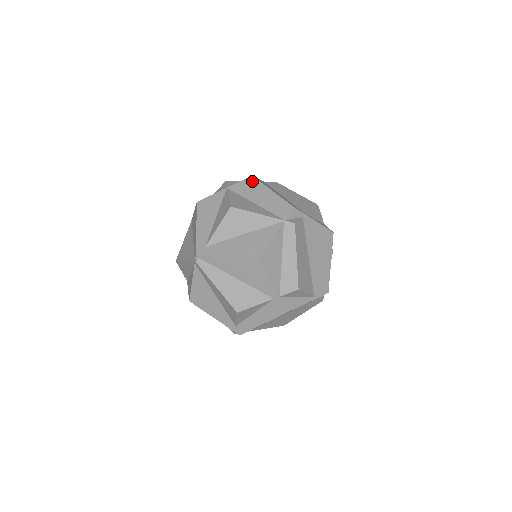
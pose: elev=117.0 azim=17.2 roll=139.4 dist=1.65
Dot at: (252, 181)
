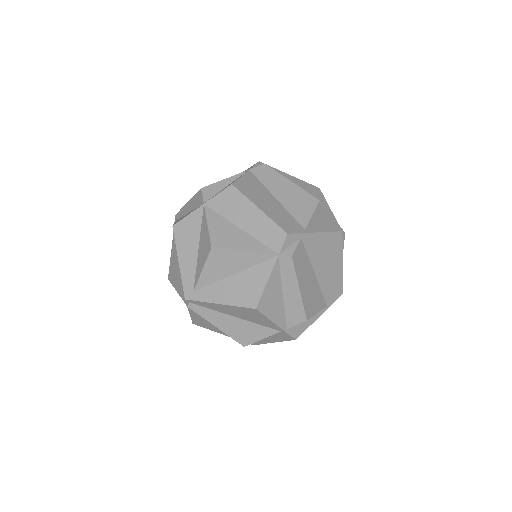
Dot at: (232, 193)
